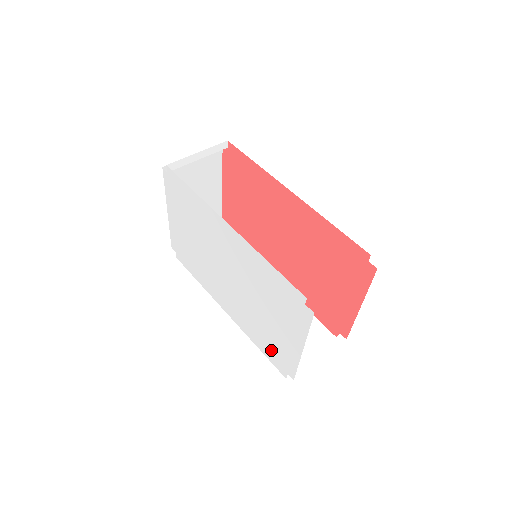
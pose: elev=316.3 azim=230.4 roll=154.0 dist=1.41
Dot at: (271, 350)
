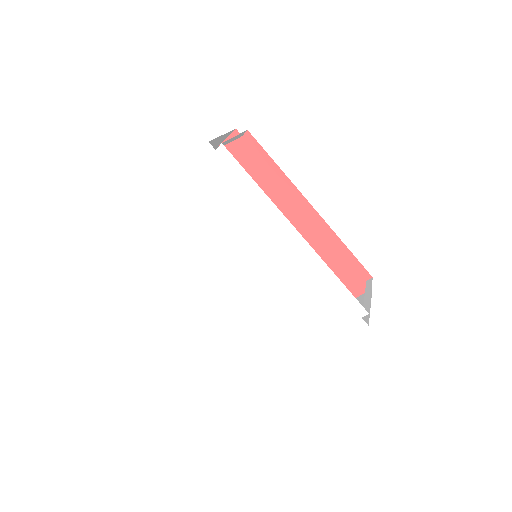
Dot at: (262, 349)
